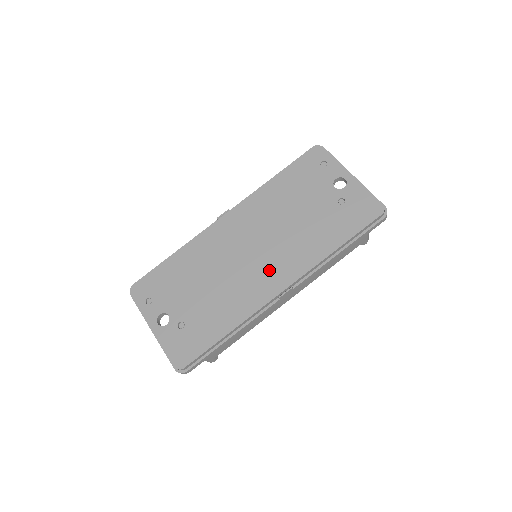
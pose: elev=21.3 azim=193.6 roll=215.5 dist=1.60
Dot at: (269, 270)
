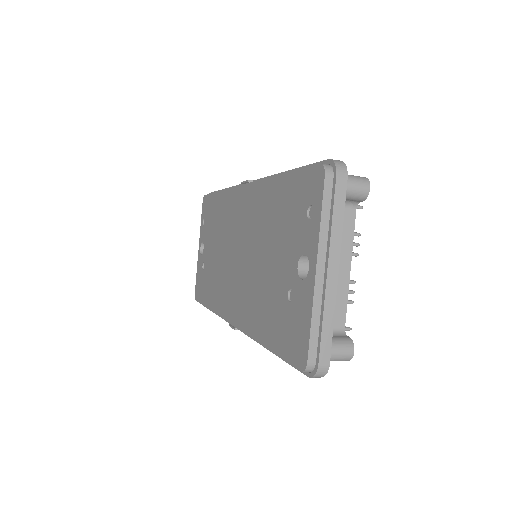
Dot at: (234, 291)
